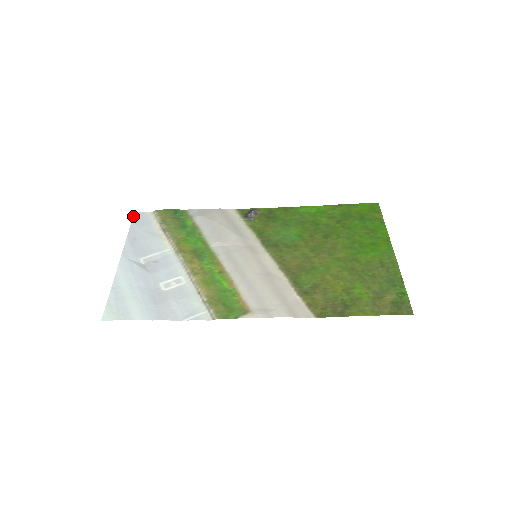
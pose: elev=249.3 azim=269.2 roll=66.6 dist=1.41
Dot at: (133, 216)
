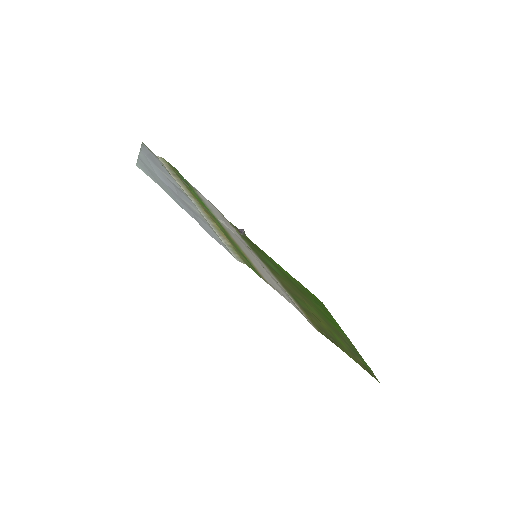
Dot at: occluded
